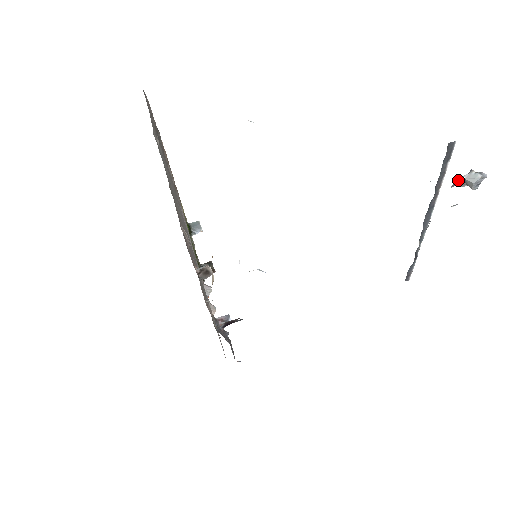
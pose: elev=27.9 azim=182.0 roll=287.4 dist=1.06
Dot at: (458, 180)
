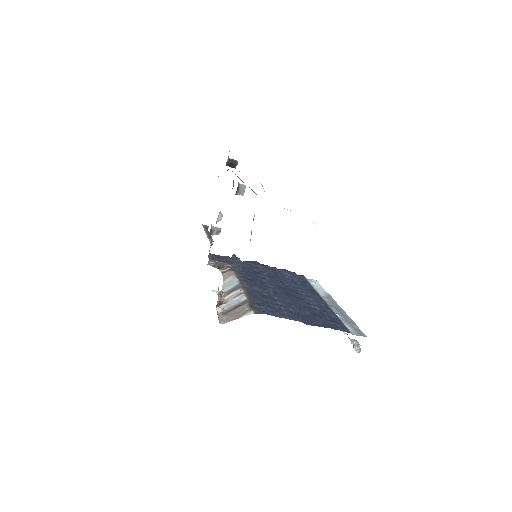
Dot at: (353, 342)
